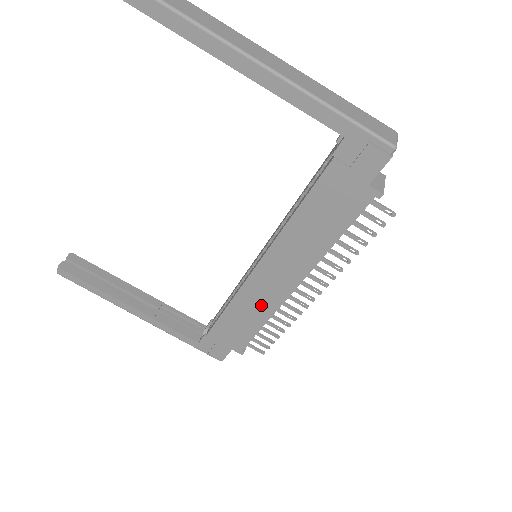
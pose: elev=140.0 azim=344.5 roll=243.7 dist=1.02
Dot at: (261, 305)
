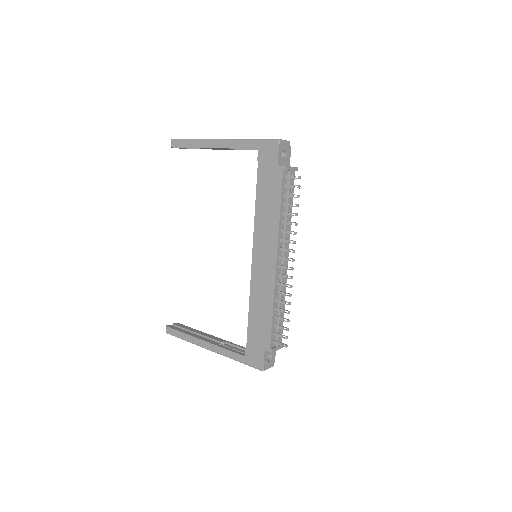
Dot at: (265, 289)
